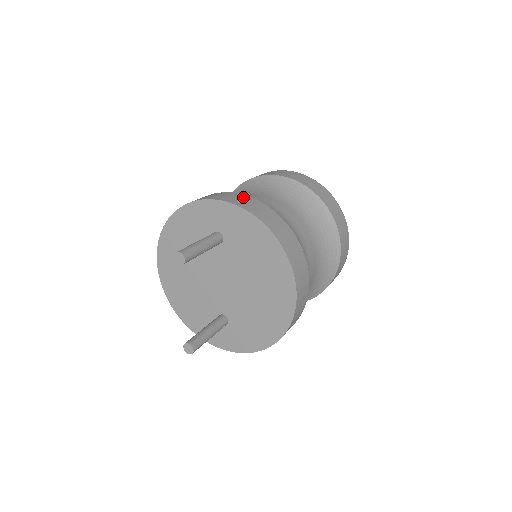
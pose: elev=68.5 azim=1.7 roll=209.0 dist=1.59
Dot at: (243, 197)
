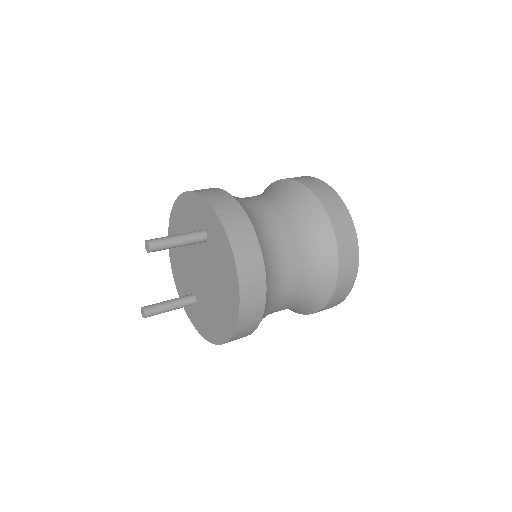
Dot at: (238, 212)
